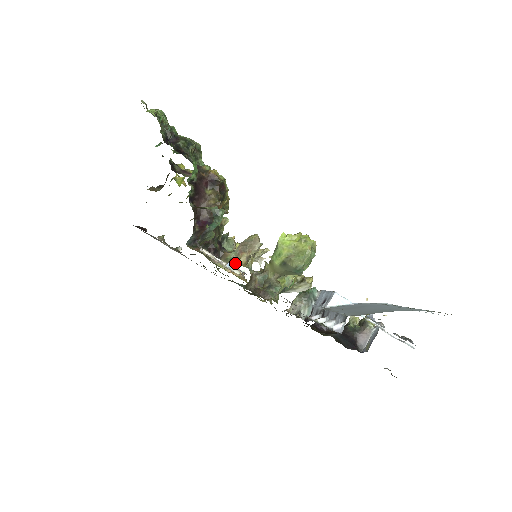
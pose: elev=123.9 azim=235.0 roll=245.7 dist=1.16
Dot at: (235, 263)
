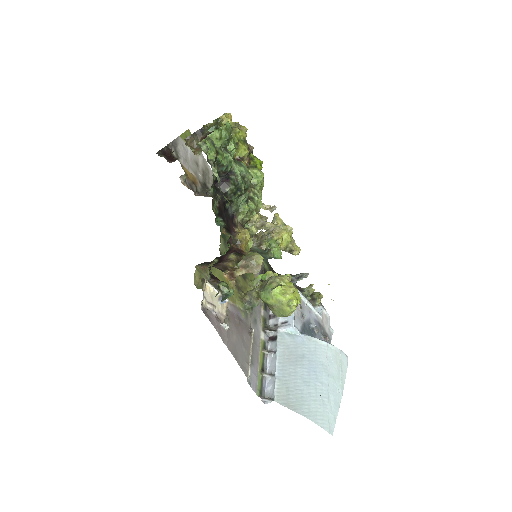
Dot at: (223, 323)
